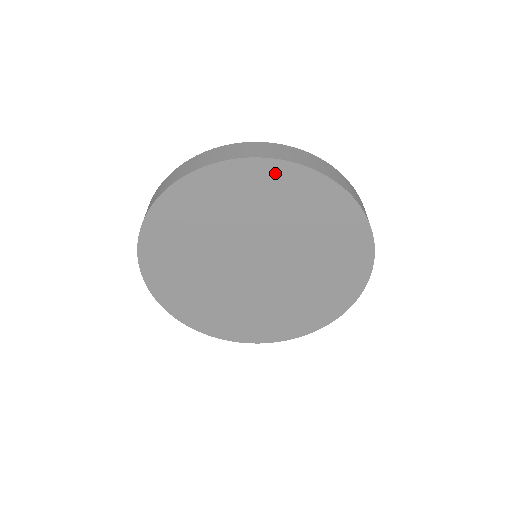
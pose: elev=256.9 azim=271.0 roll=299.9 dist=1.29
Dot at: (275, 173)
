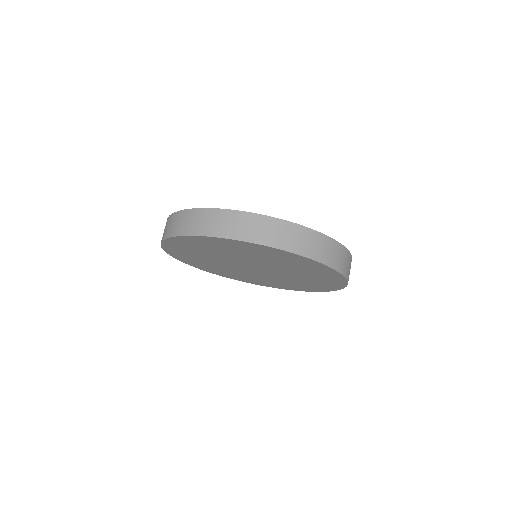
Dot at: (333, 276)
